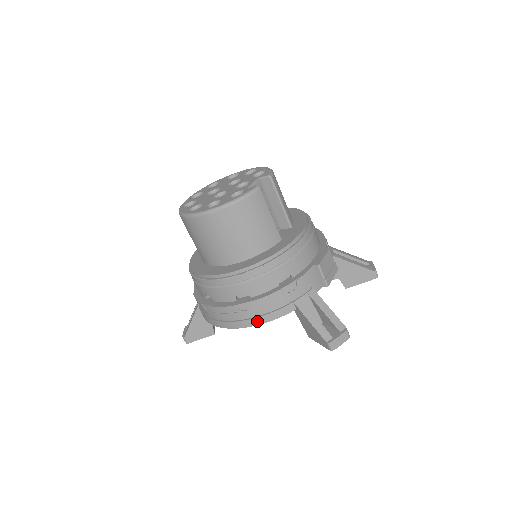
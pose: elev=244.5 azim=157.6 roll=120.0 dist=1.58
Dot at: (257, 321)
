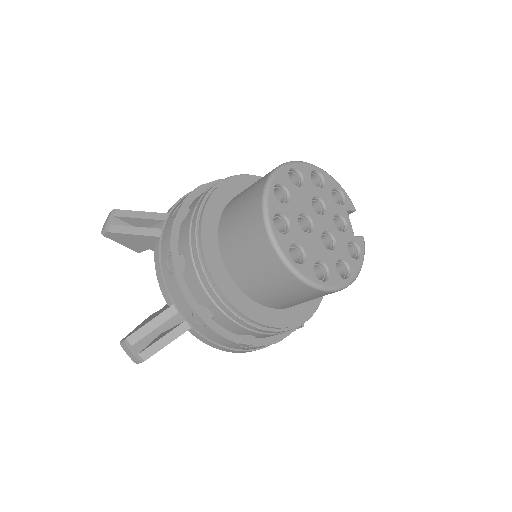
Dot at: occluded
